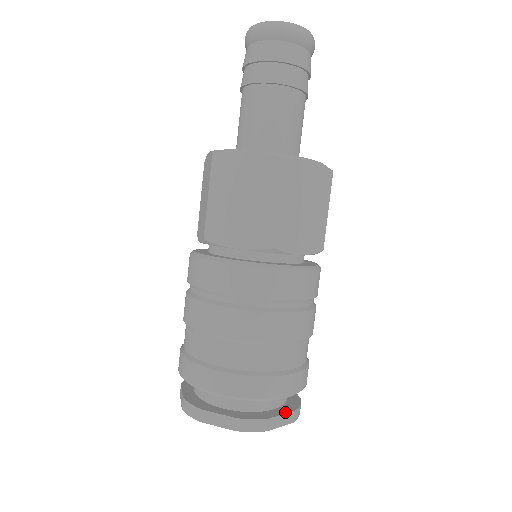
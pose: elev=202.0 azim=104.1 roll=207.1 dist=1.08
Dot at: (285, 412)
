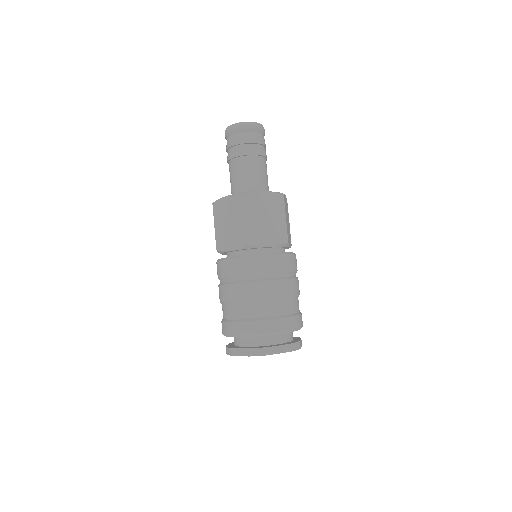
Dot at: (281, 345)
